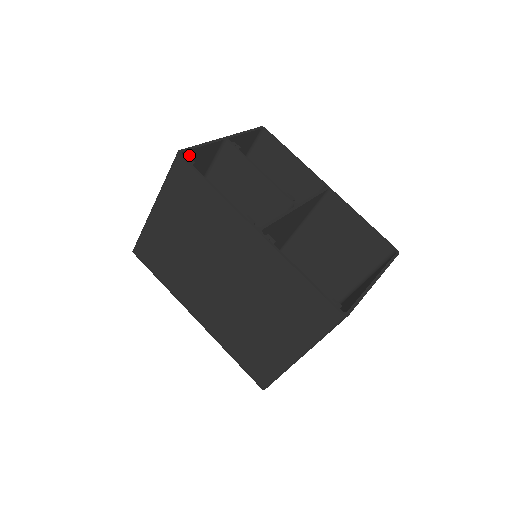
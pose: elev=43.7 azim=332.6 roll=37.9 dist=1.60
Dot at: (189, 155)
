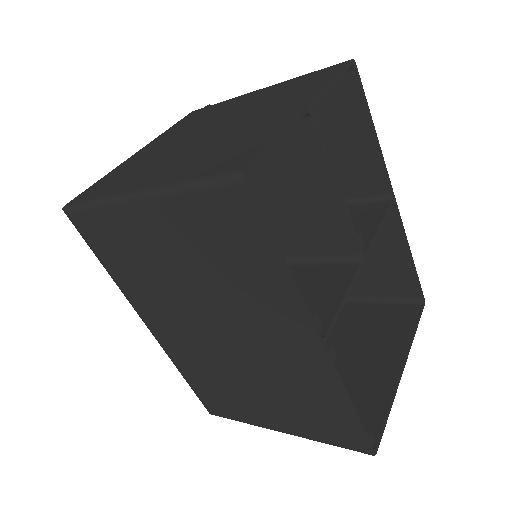
Dot at: occluded
